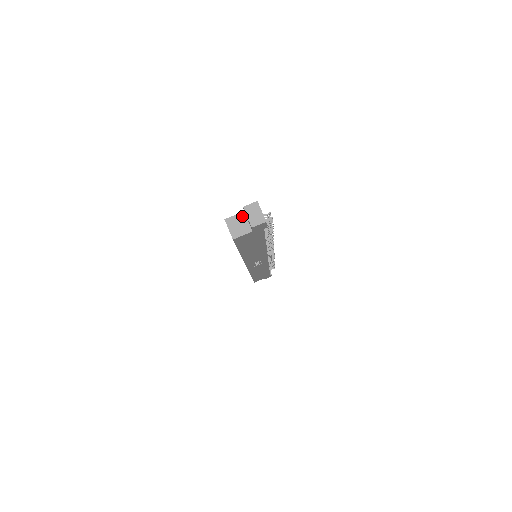
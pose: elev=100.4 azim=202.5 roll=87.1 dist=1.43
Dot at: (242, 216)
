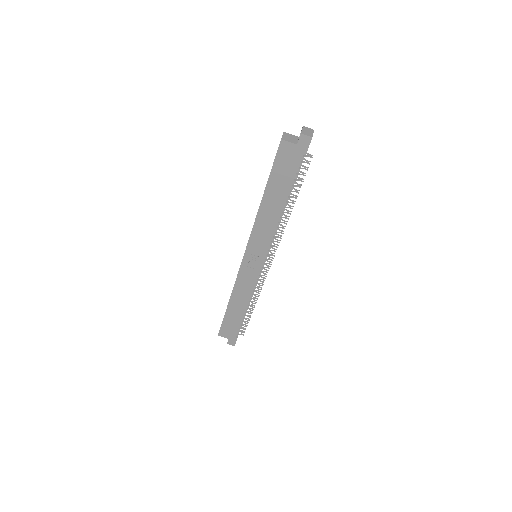
Dot at: (296, 137)
